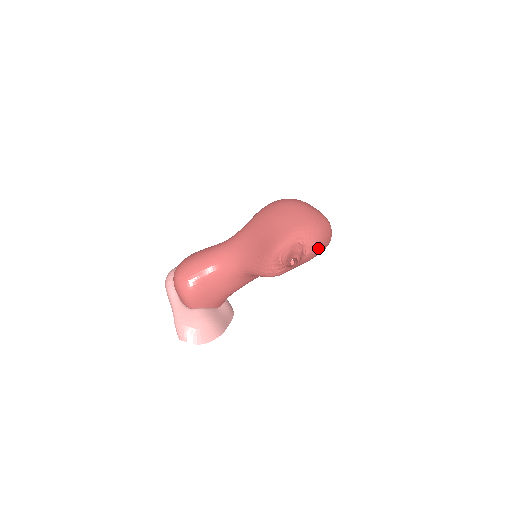
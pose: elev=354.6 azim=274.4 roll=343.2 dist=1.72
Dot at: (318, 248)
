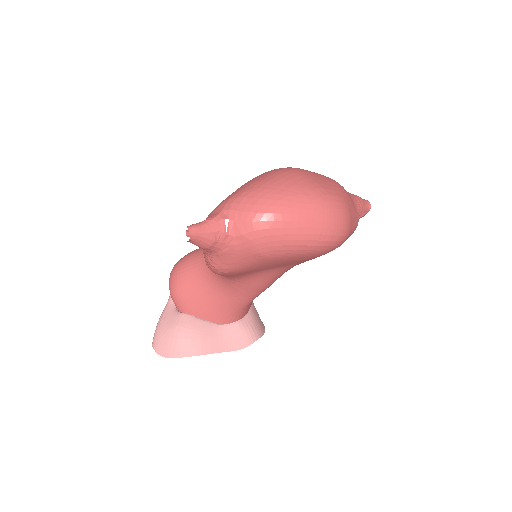
Dot at: (265, 231)
